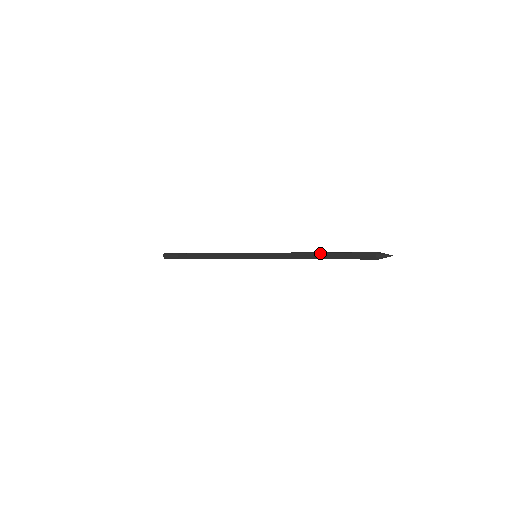
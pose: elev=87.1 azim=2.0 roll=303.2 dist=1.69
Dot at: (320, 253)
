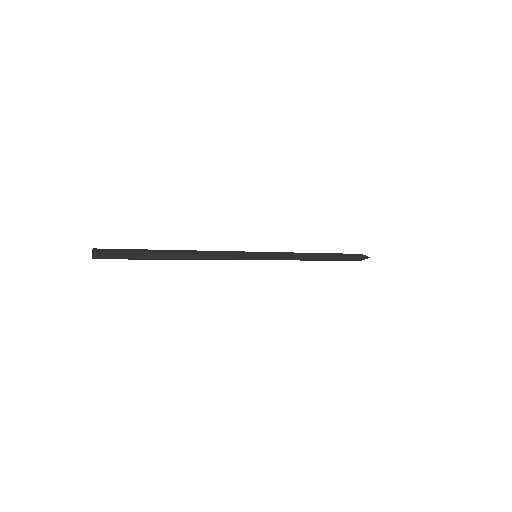
Dot at: (324, 257)
